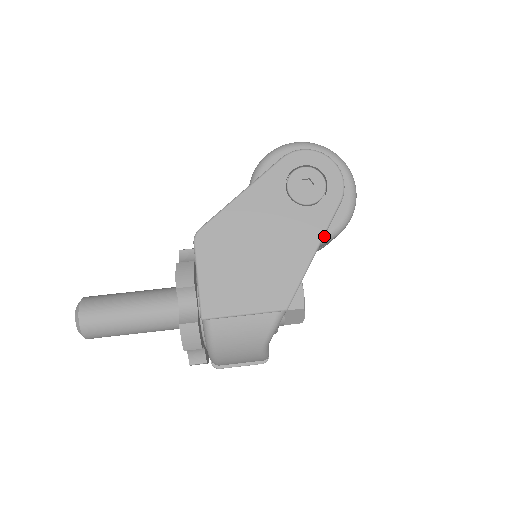
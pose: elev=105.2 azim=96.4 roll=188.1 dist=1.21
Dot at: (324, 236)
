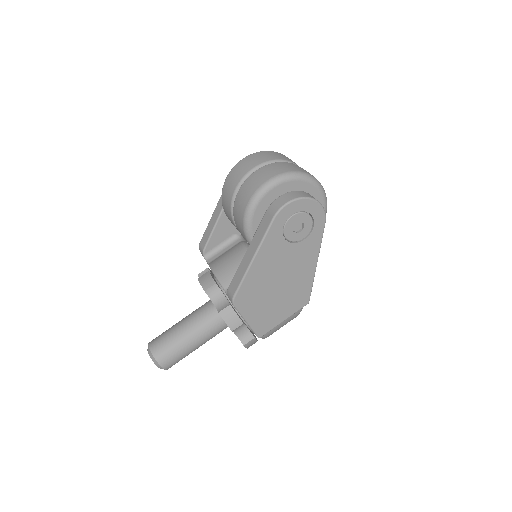
Dot at: occluded
